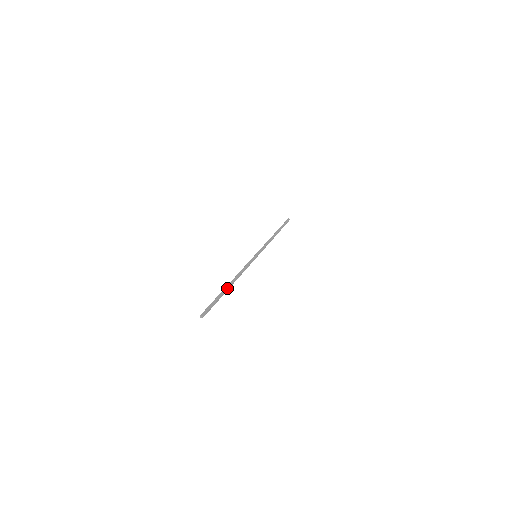
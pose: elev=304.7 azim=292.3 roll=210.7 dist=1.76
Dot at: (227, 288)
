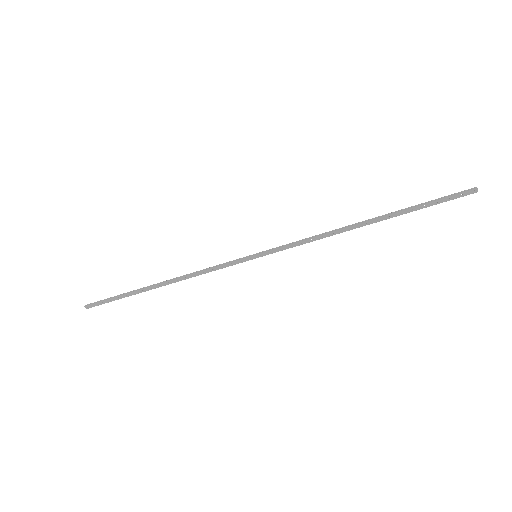
Dot at: (146, 290)
